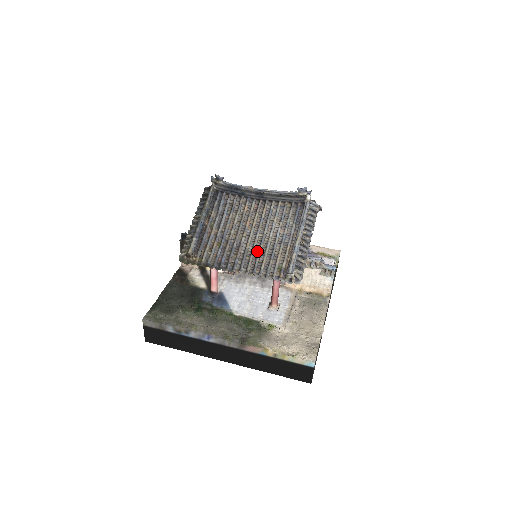
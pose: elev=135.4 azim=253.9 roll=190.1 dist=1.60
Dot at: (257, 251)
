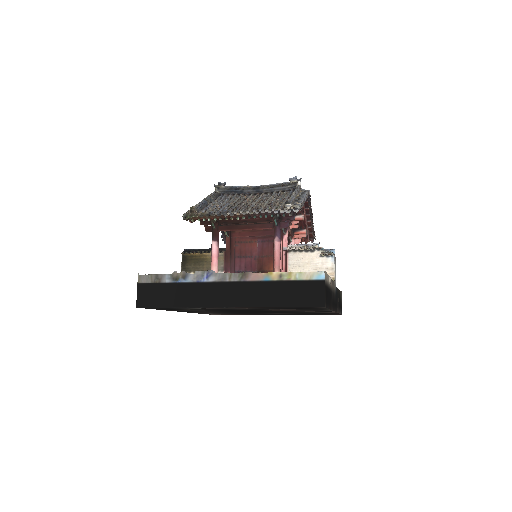
Dot at: occluded
